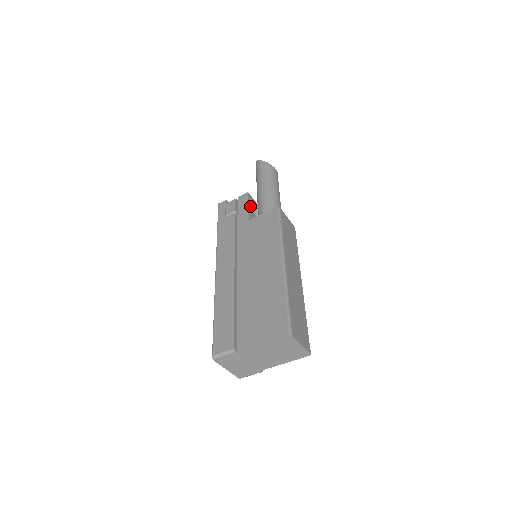
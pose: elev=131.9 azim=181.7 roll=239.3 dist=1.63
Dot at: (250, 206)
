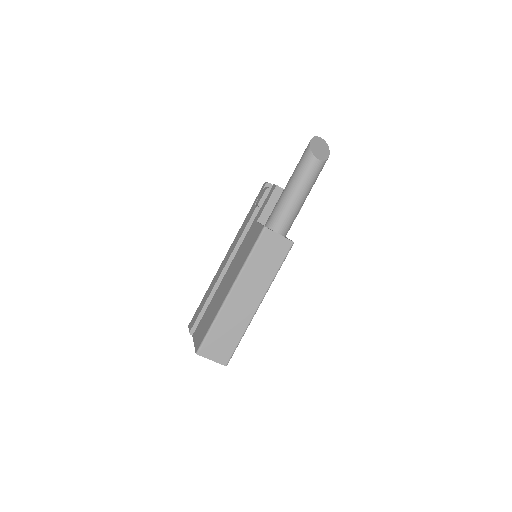
Dot at: (271, 202)
